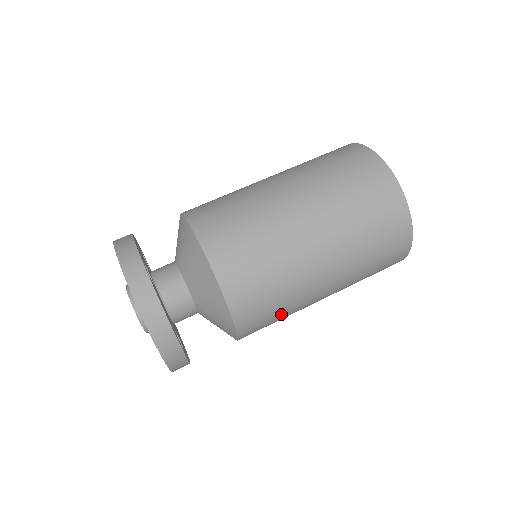
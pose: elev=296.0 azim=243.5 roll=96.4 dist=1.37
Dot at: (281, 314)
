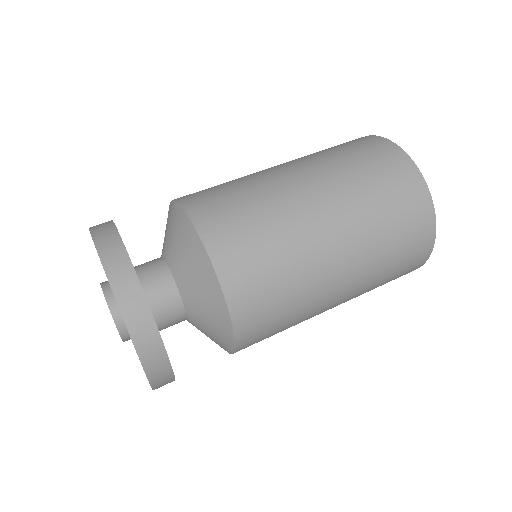
Dot at: (266, 233)
